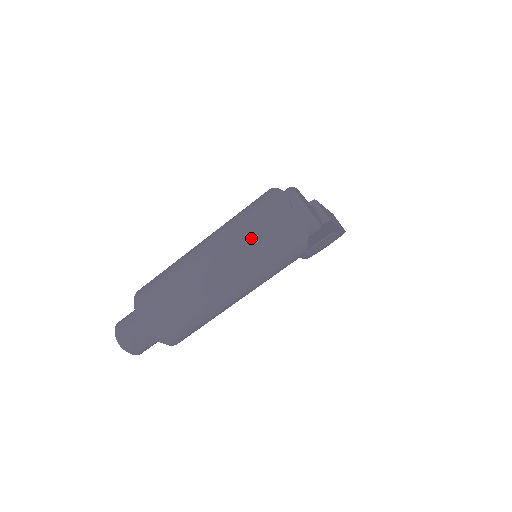
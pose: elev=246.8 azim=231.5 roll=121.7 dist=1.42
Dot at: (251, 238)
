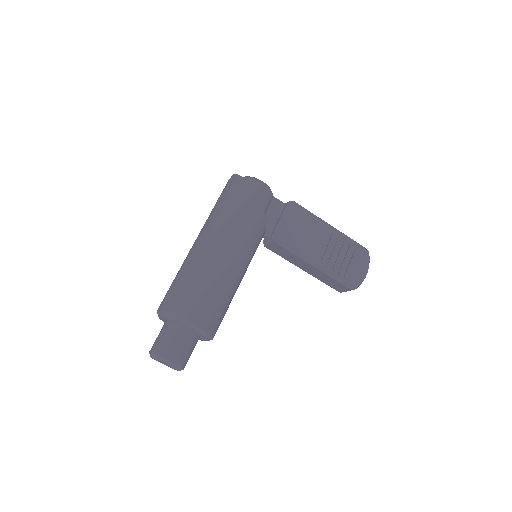
Dot at: (213, 208)
